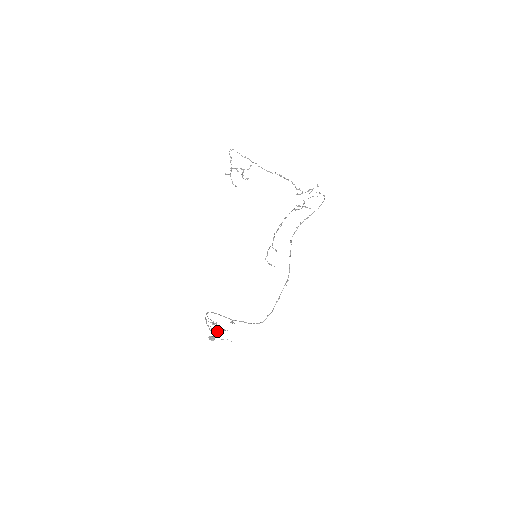
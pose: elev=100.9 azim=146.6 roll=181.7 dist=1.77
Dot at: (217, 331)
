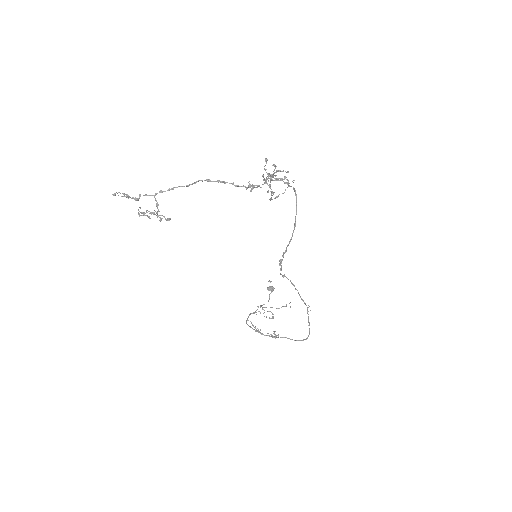
Dot at: occluded
